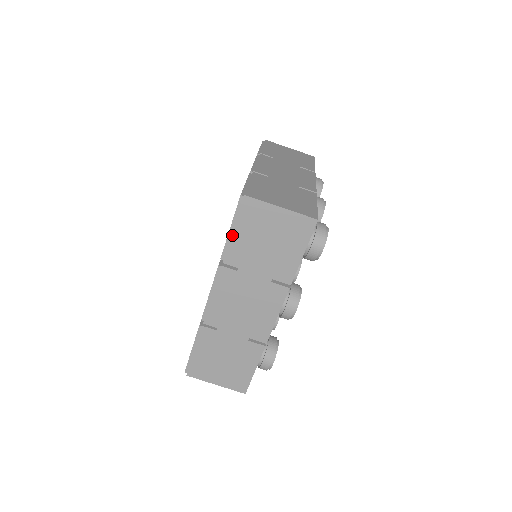
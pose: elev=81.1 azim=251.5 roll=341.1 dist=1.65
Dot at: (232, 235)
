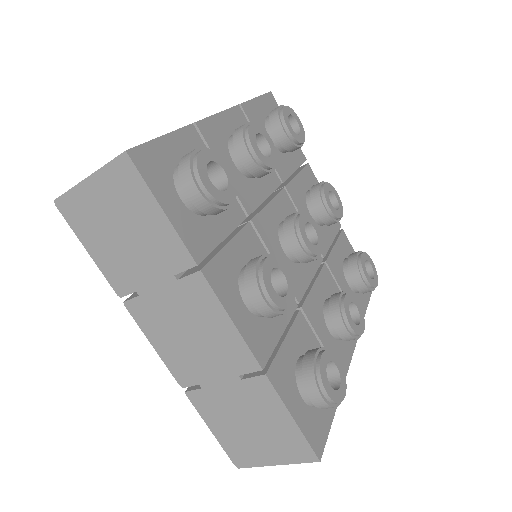
Dot at: occluded
